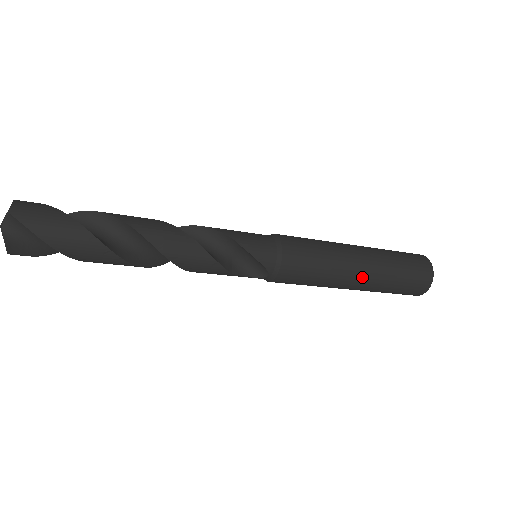
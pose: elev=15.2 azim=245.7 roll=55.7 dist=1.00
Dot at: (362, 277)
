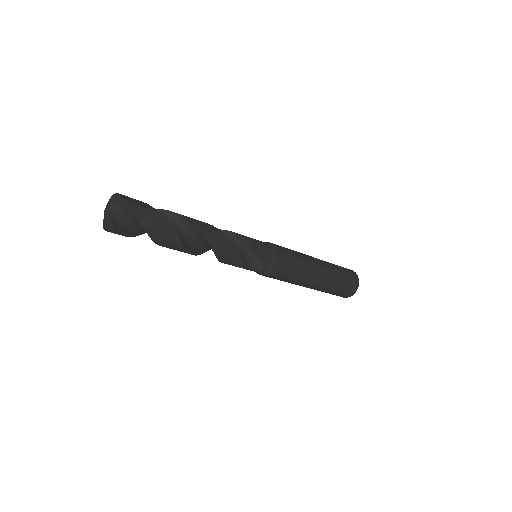
Dot at: (320, 277)
